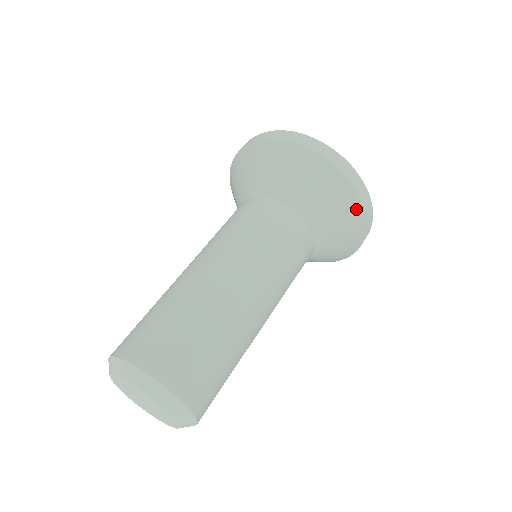
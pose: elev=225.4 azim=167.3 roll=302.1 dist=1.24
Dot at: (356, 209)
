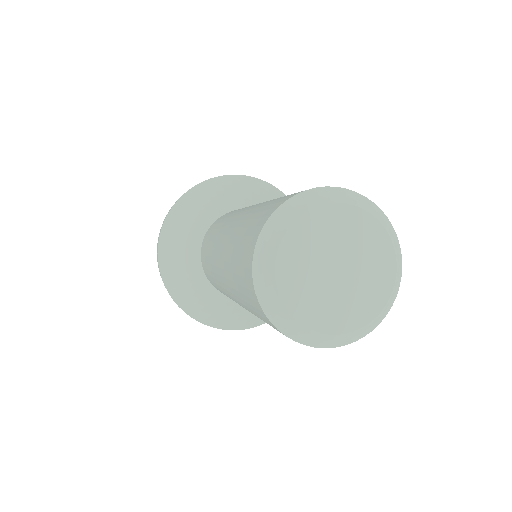
Dot at: (272, 190)
